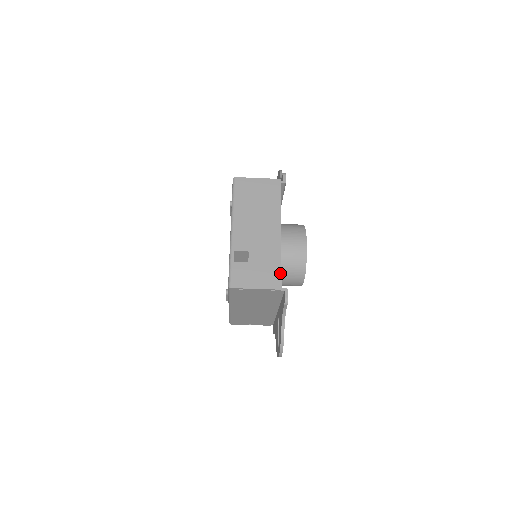
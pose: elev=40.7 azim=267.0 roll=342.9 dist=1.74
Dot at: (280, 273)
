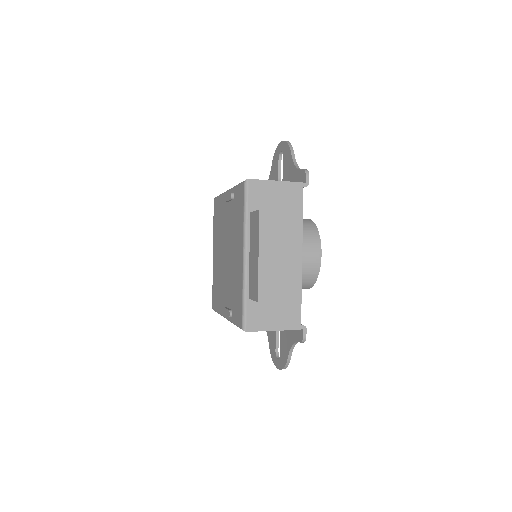
Dot at: (300, 310)
